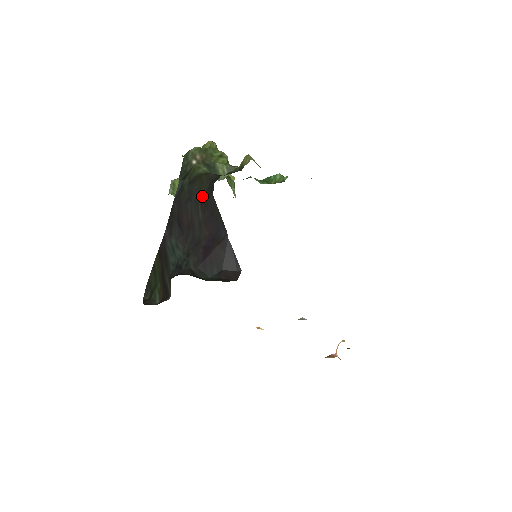
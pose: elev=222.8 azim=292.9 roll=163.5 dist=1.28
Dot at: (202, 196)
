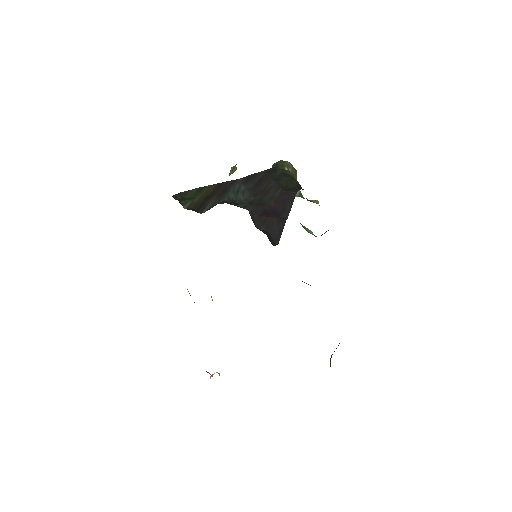
Dot at: (287, 187)
